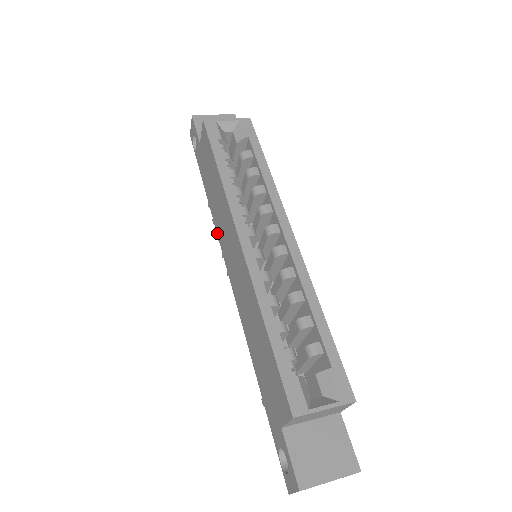
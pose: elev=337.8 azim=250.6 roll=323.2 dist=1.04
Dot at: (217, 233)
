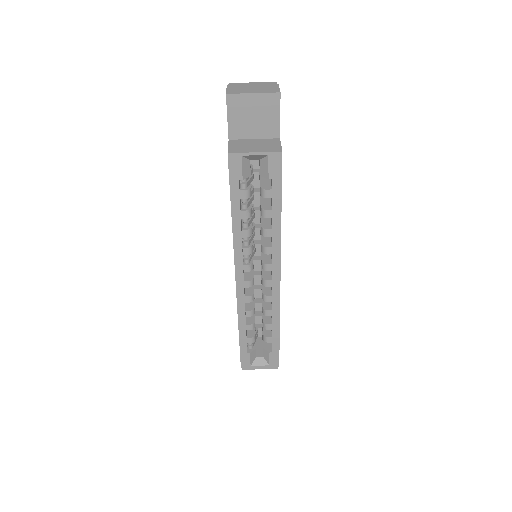
Dot at: occluded
